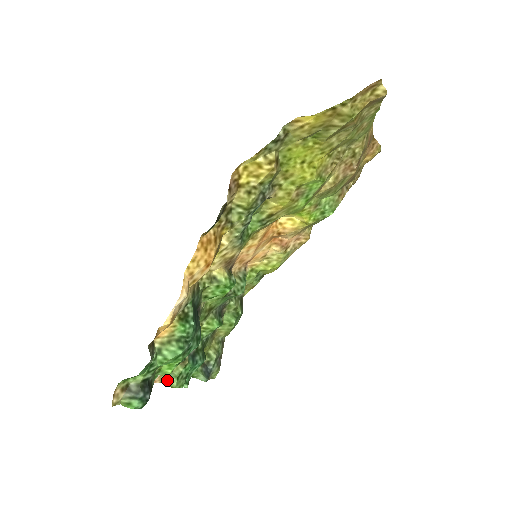
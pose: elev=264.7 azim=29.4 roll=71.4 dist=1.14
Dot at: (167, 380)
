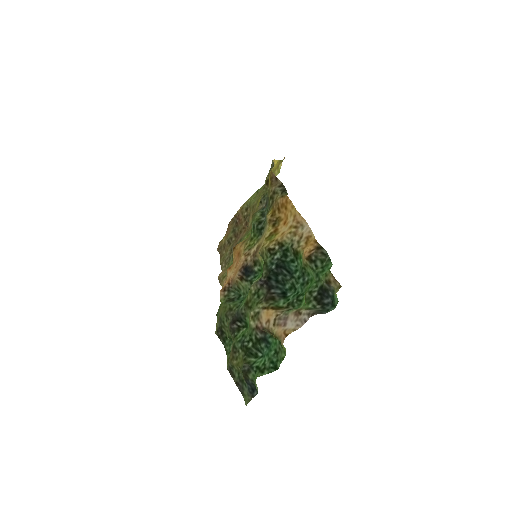
Dot at: occluded
